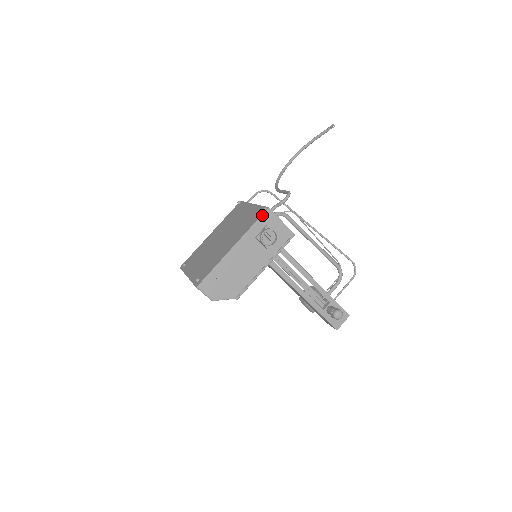
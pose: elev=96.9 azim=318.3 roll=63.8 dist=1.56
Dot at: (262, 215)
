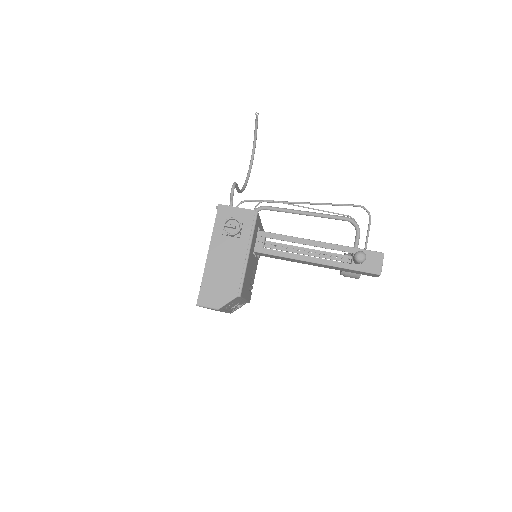
Dot at: (217, 214)
